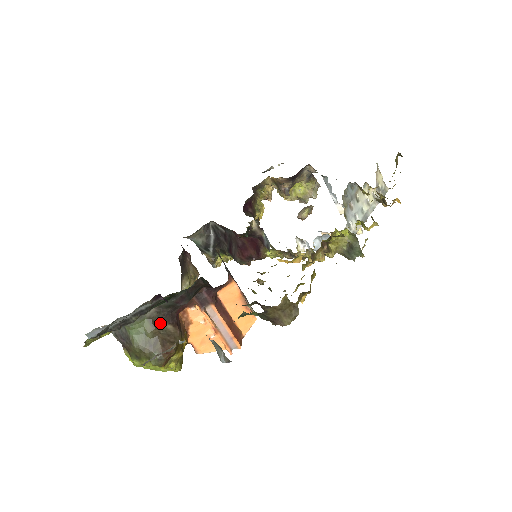
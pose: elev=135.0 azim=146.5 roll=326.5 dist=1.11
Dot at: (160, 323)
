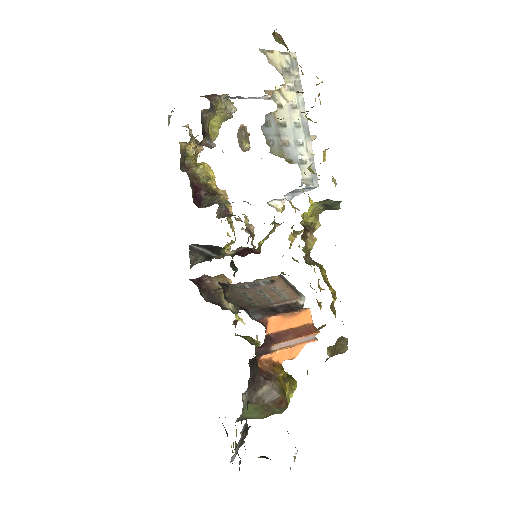
Dot at: (257, 395)
